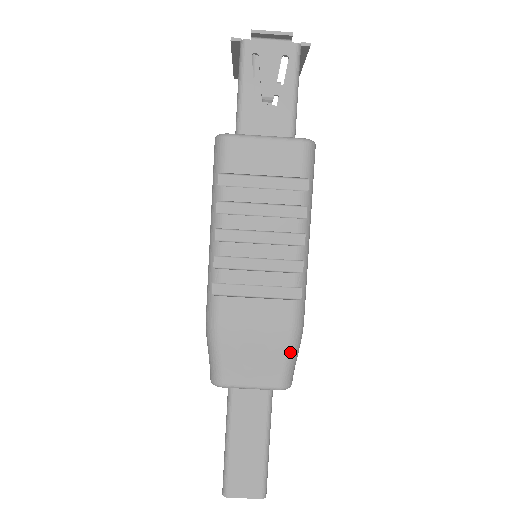
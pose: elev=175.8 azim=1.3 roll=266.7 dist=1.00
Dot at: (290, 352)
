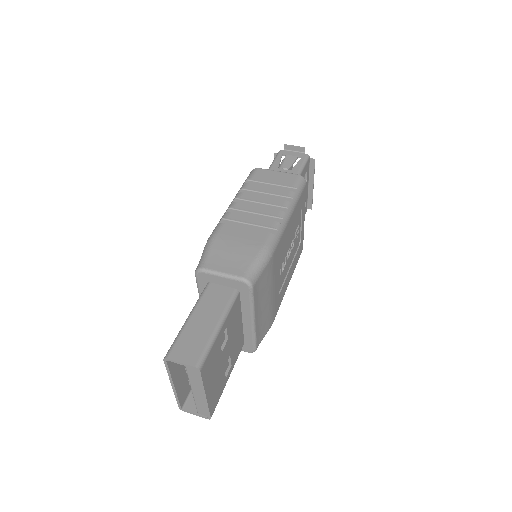
Dot at: (258, 258)
